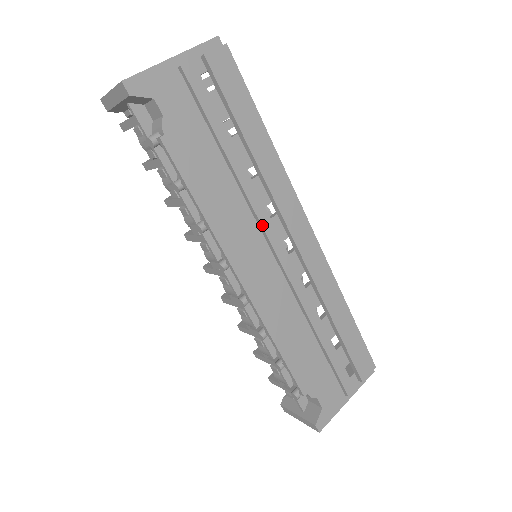
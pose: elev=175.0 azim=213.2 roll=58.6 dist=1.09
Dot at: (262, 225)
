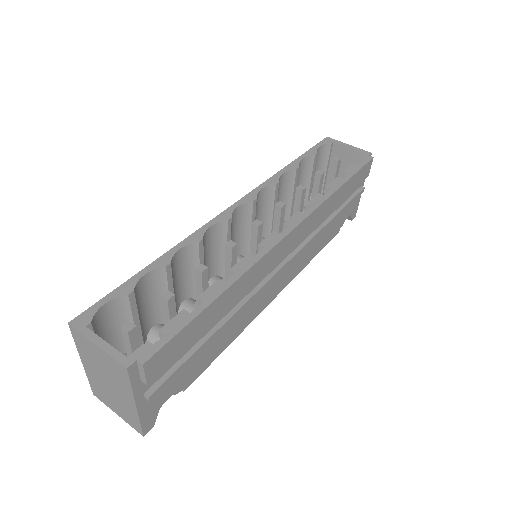
Dot at: occluded
